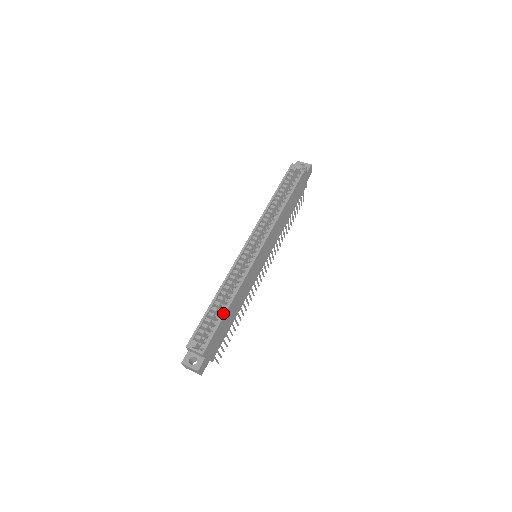
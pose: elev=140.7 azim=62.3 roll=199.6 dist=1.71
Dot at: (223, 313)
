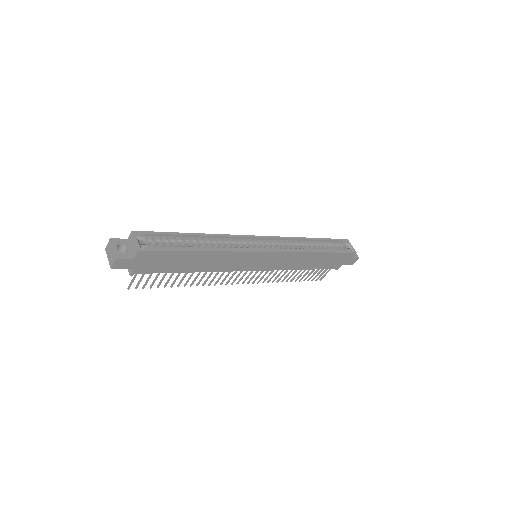
Dot at: (191, 248)
